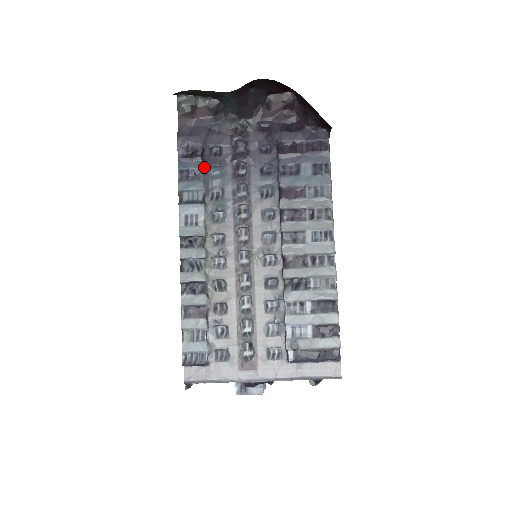
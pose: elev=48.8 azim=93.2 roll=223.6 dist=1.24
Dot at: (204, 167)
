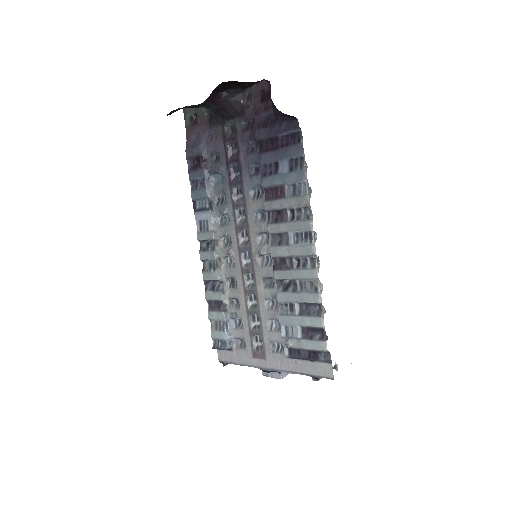
Dot at: (207, 175)
